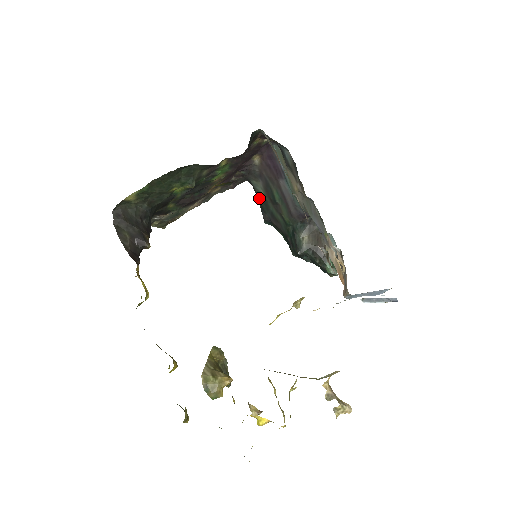
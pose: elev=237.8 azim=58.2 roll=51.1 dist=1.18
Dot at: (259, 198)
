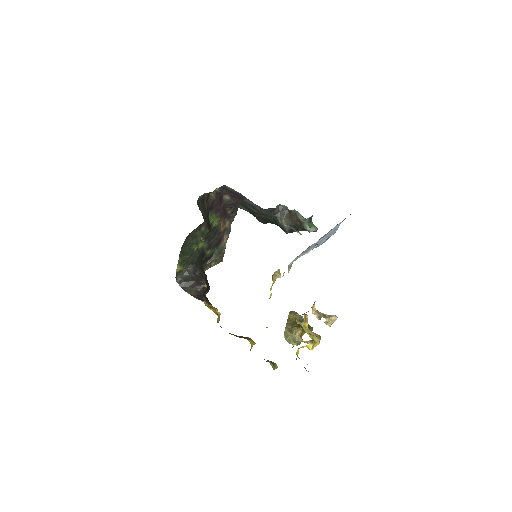
Dot at: occluded
